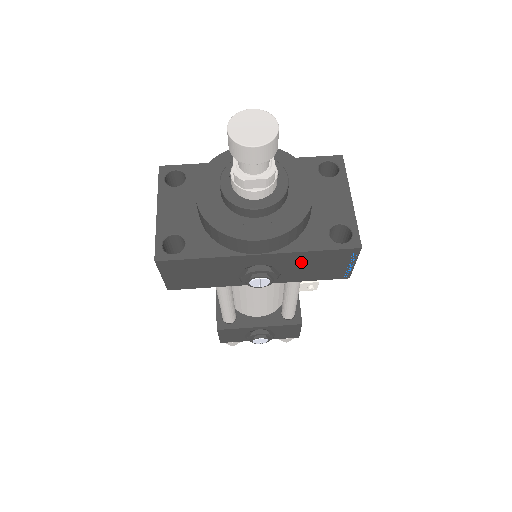
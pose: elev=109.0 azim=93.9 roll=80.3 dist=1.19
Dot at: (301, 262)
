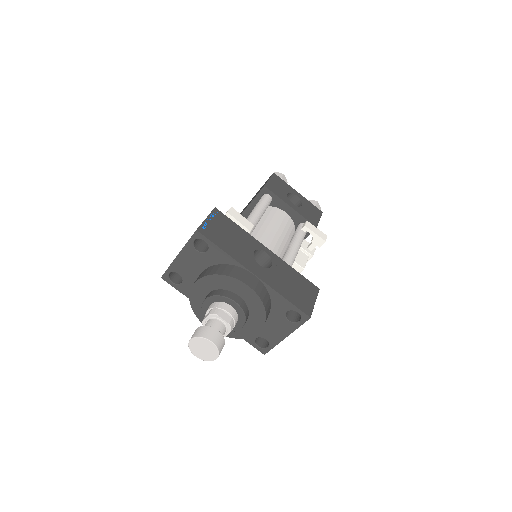
Dot at: occluded
